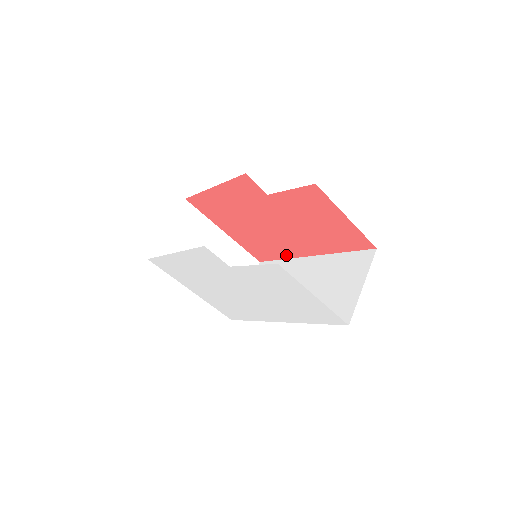
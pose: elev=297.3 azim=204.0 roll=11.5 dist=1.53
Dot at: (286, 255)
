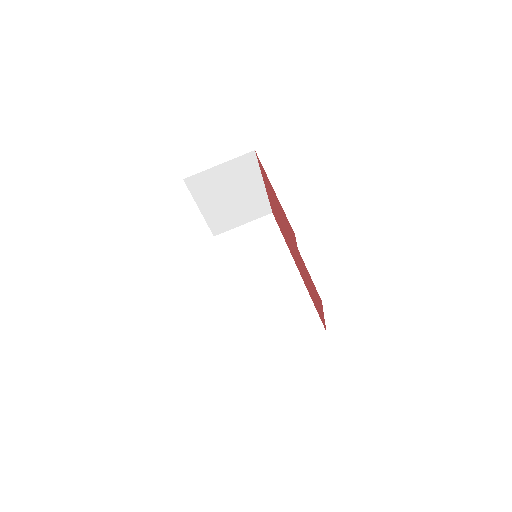
Dot at: (287, 244)
